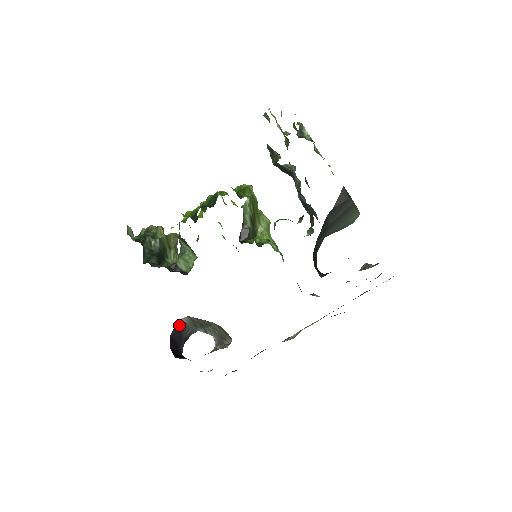
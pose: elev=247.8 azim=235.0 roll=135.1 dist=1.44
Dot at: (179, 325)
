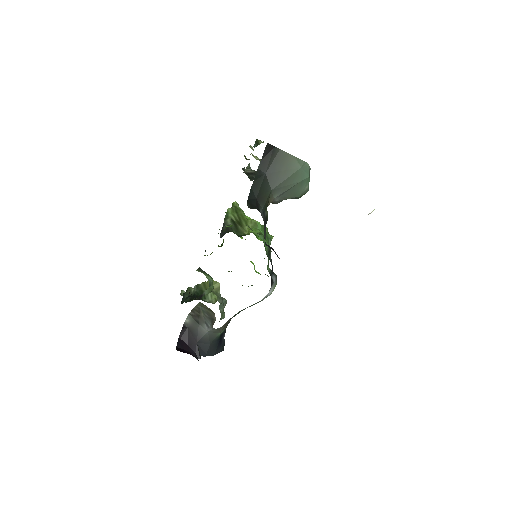
Dot at: (186, 327)
